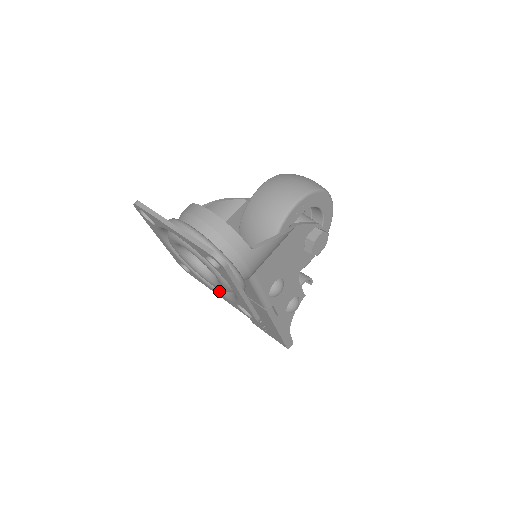
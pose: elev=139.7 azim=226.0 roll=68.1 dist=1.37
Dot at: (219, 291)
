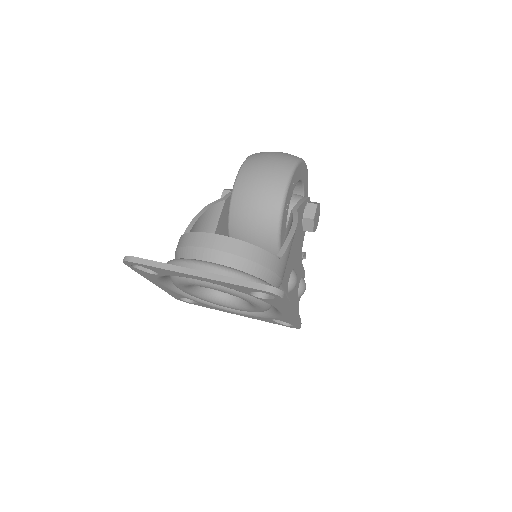
Dot at: (241, 312)
